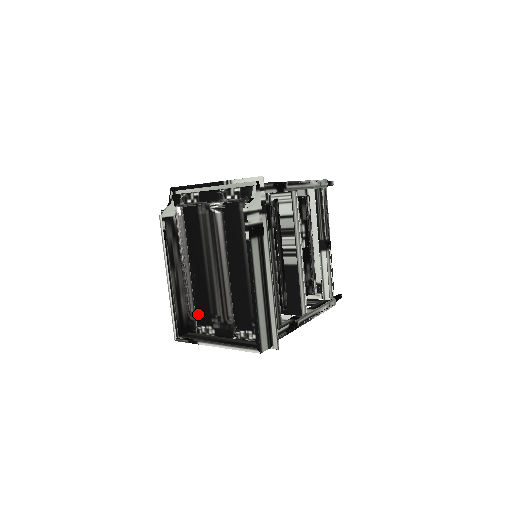
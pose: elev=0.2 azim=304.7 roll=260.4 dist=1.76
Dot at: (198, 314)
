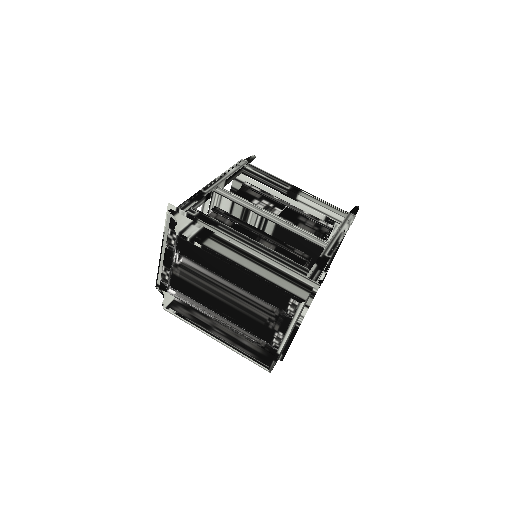
Dot at: (261, 336)
